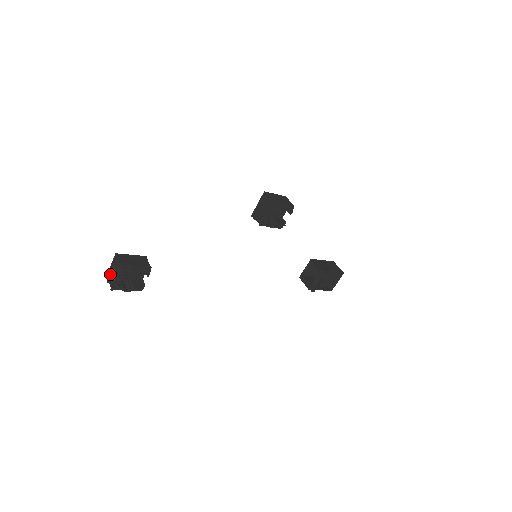
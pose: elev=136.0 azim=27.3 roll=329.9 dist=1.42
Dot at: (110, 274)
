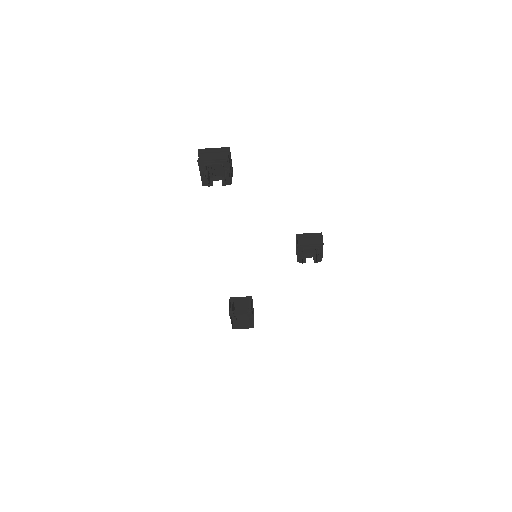
Dot at: (208, 152)
